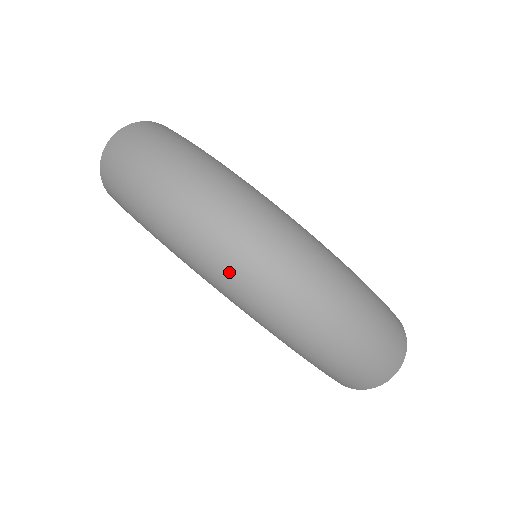
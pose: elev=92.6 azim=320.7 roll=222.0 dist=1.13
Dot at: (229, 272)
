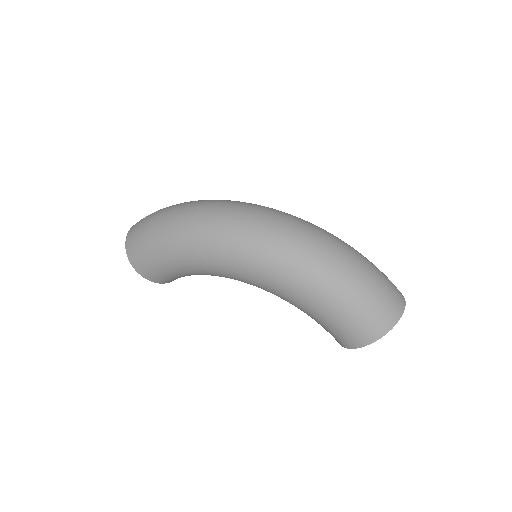
Dot at: (239, 229)
